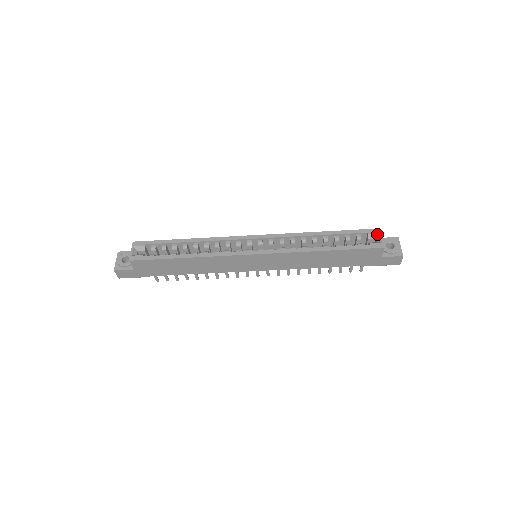
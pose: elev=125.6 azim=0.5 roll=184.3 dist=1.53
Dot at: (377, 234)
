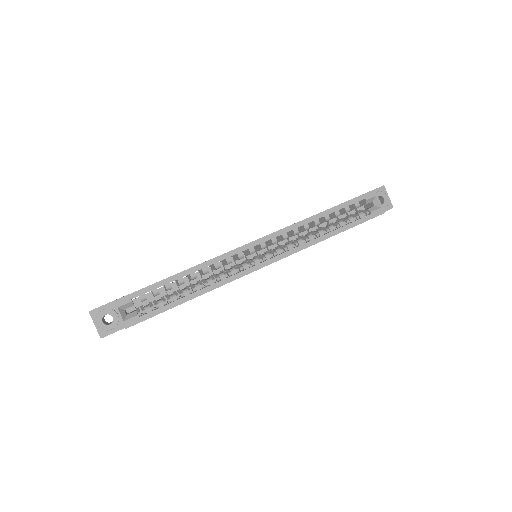
Dot at: (374, 197)
